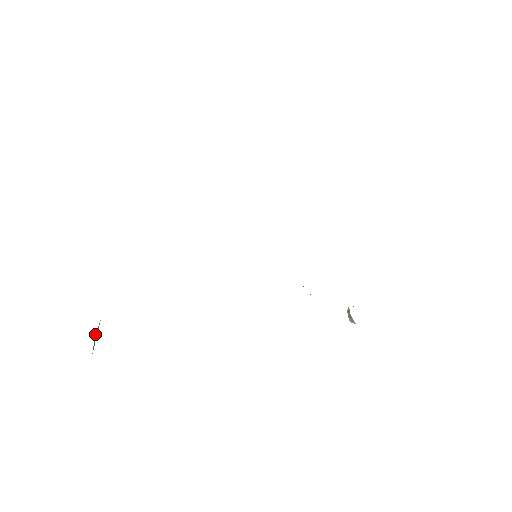
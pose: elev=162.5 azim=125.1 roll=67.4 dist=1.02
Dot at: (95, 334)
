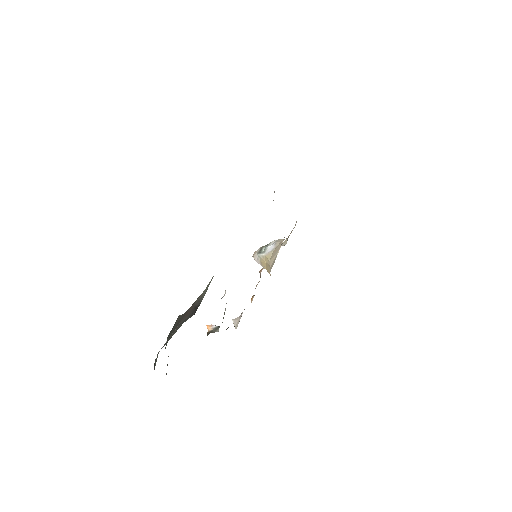
Dot at: occluded
